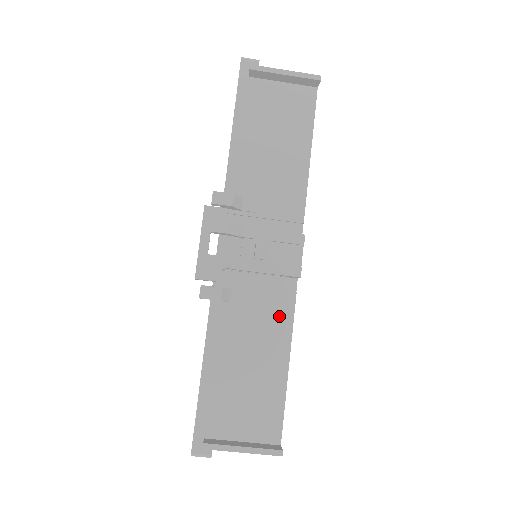
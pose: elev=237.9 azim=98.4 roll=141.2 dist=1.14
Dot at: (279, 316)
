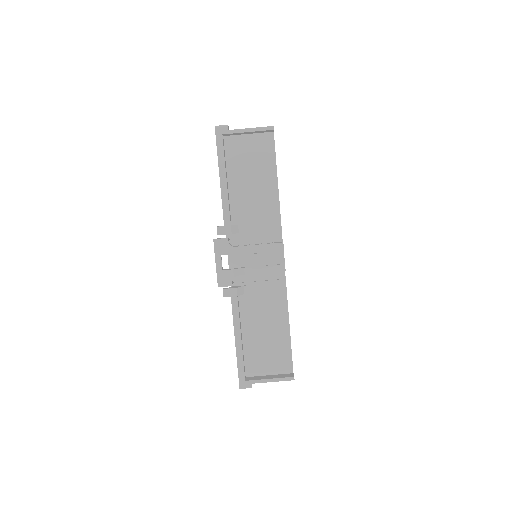
Dot at: (277, 296)
